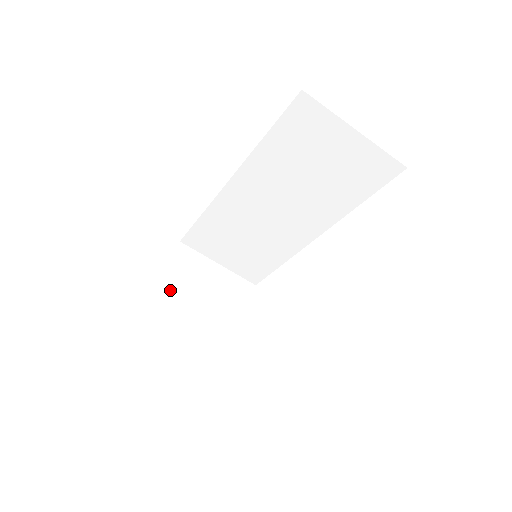
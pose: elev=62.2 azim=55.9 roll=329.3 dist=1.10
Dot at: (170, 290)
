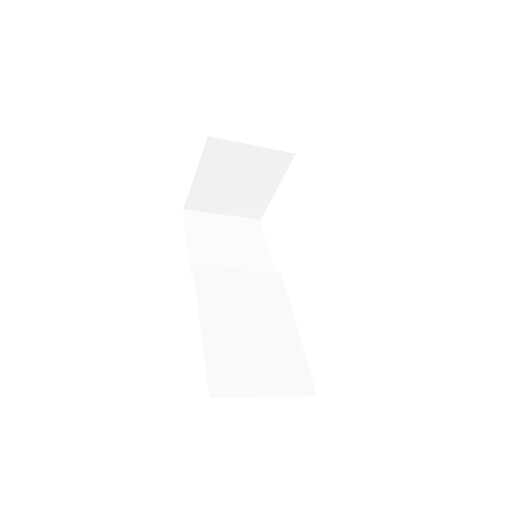
Dot at: (206, 179)
